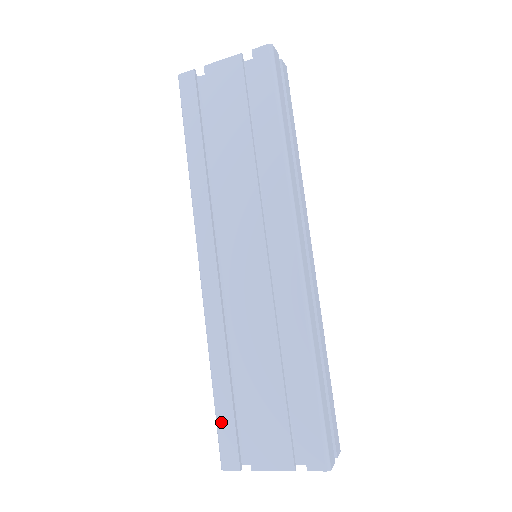
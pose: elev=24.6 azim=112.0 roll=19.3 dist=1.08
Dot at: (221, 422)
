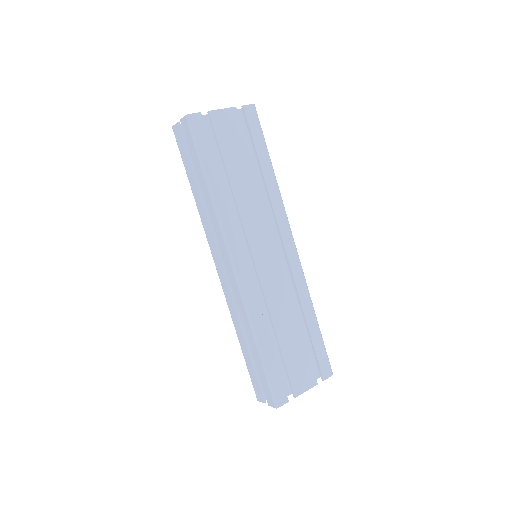
Dot at: (271, 376)
